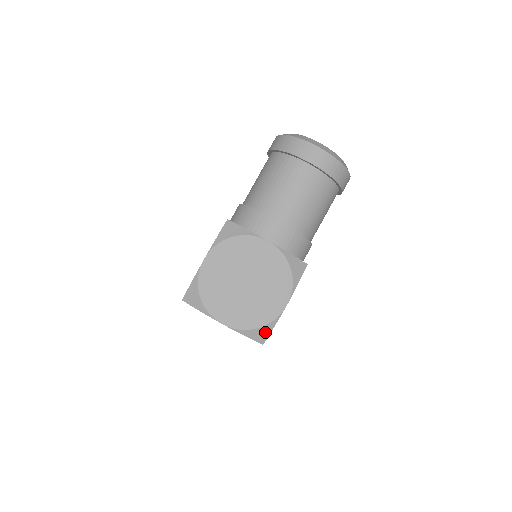
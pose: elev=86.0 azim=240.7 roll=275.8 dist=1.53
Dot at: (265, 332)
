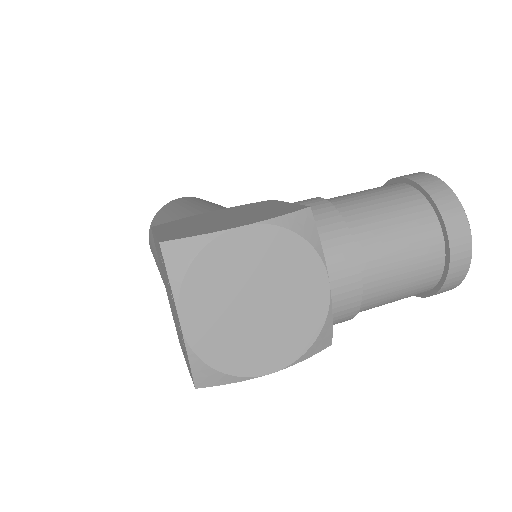
Dot at: (216, 379)
